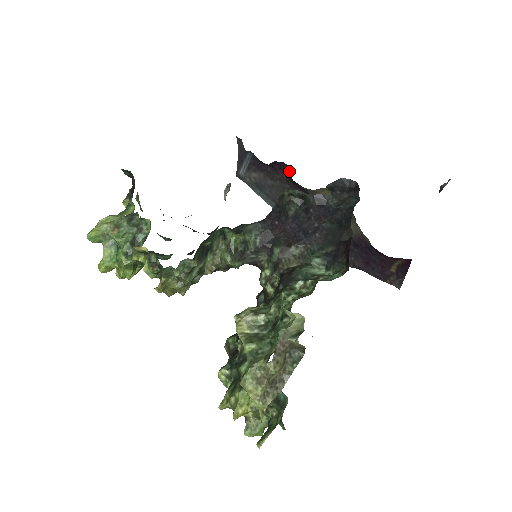
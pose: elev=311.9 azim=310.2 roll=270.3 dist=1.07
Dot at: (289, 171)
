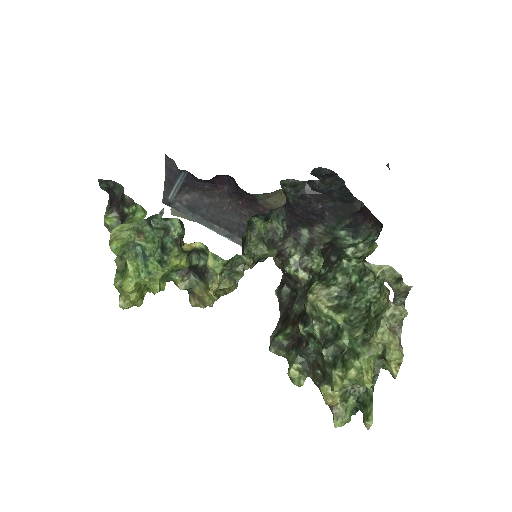
Dot at: (232, 183)
